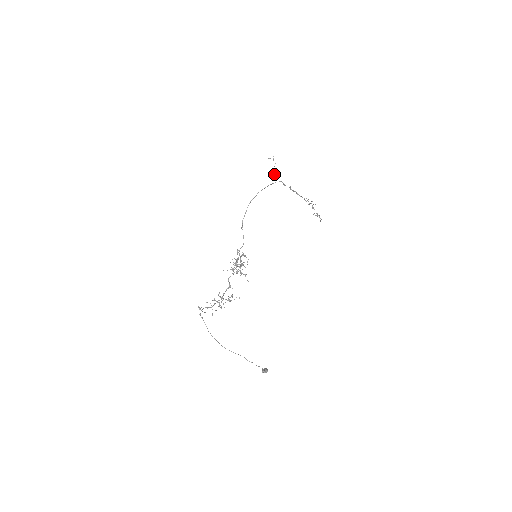
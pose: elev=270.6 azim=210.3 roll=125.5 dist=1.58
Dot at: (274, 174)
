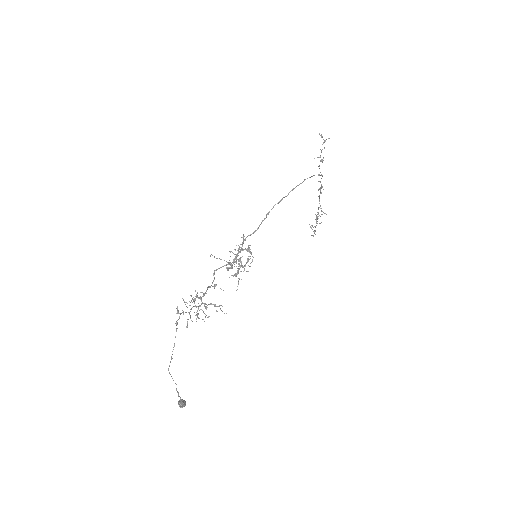
Dot at: (320, 161)
